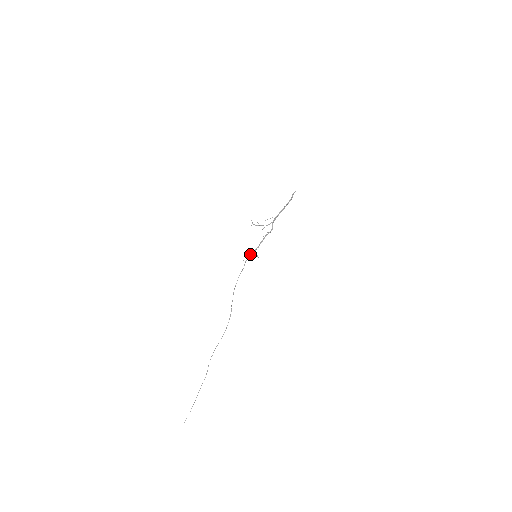
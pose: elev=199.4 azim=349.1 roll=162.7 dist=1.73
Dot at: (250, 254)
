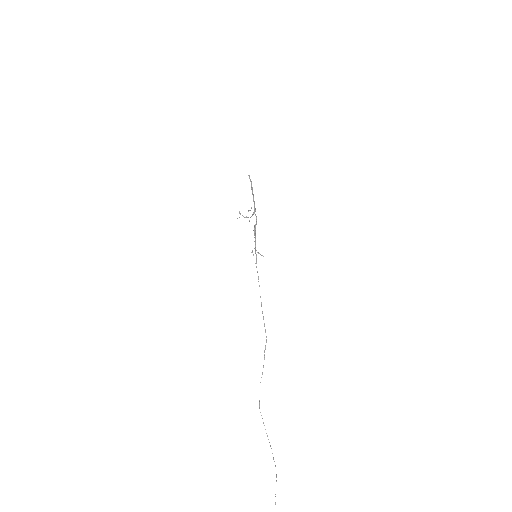
Dot at: (256, 254)
